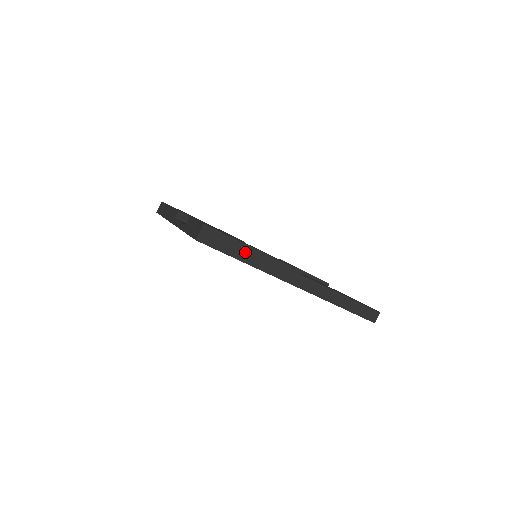
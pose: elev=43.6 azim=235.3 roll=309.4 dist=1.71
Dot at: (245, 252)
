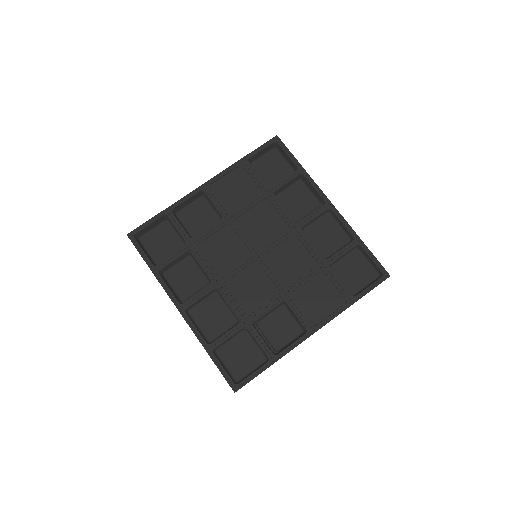
Dot at: occluded
